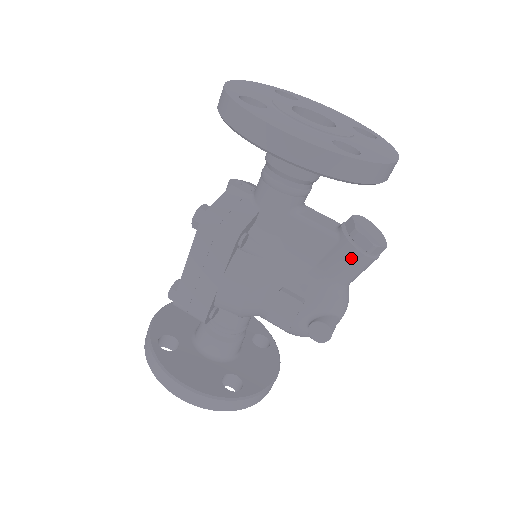
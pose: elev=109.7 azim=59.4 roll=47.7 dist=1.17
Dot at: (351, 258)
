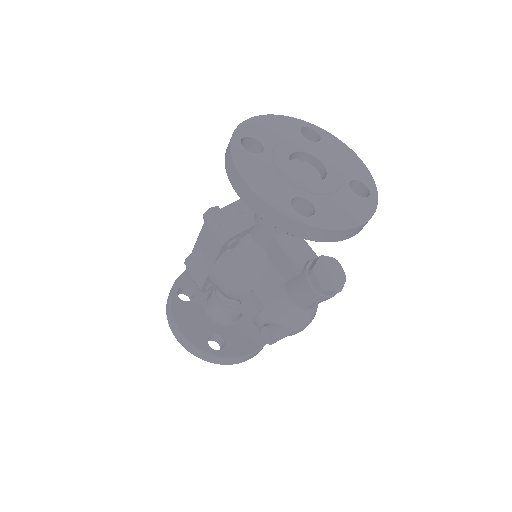
Dot at: (304, 290)
